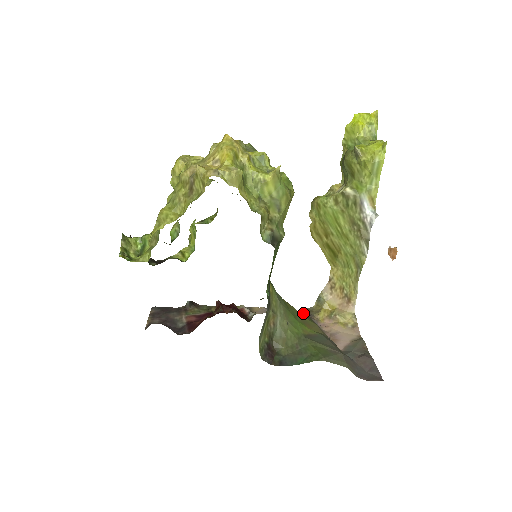
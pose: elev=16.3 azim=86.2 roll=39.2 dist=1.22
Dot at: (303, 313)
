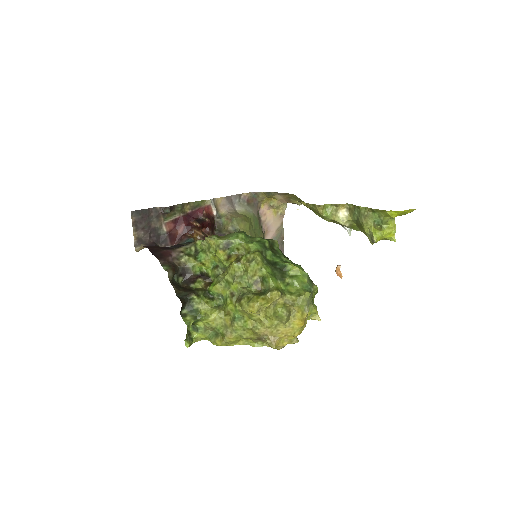
Dot at: (252, 200)
